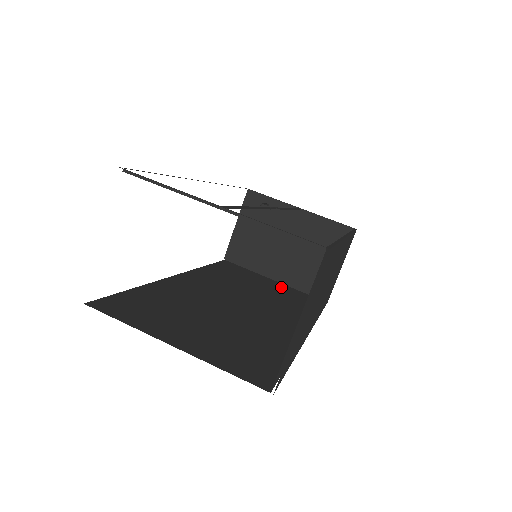
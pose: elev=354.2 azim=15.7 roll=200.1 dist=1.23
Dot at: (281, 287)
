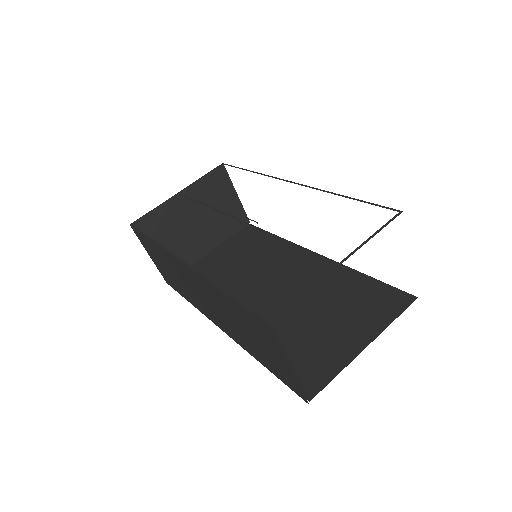
Dot at: (226, 250)
